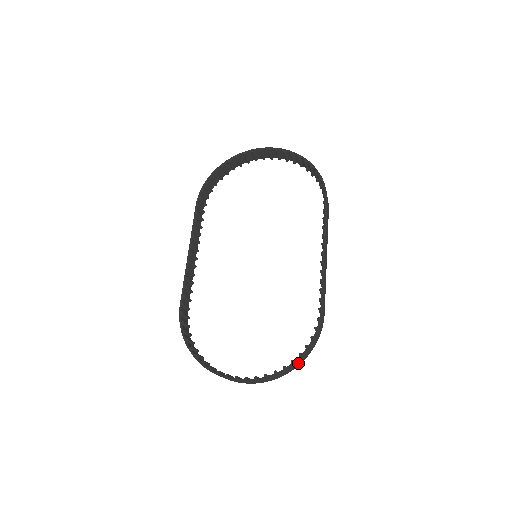
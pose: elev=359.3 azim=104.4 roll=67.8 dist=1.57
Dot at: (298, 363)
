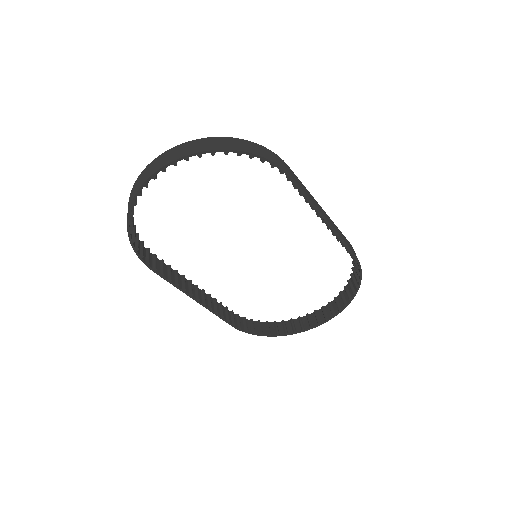
Dot at: (229, 145)
